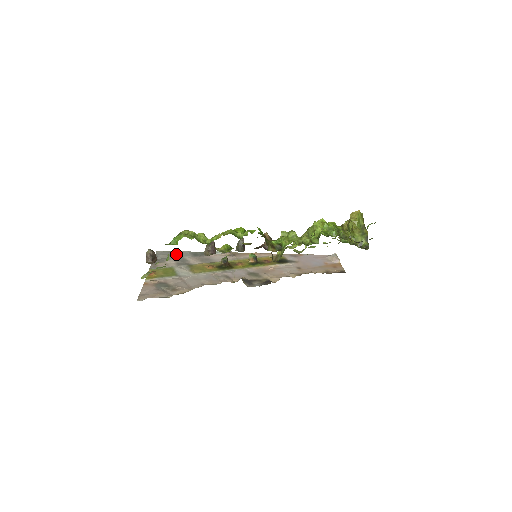
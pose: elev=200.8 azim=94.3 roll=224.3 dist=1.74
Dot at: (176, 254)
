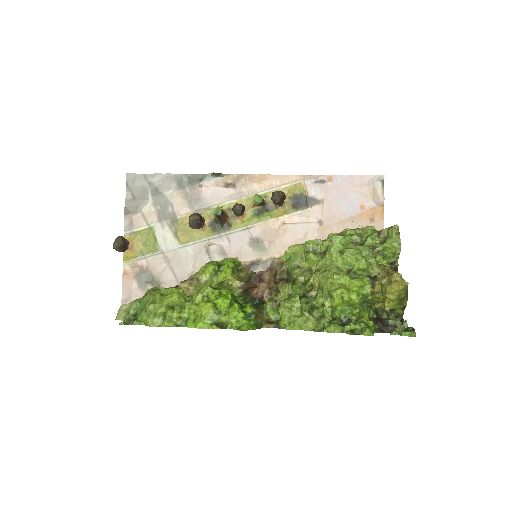
Dot at: (154, 184)
